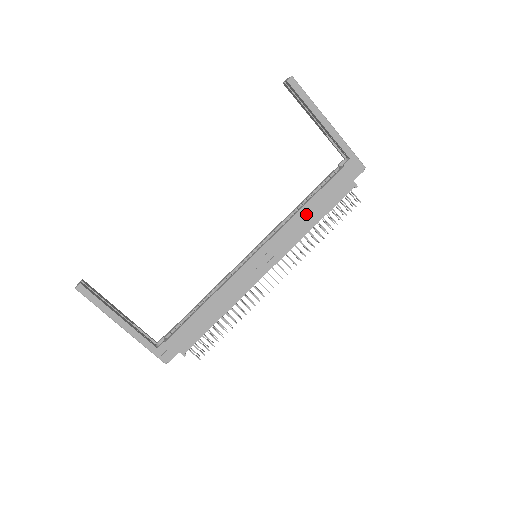
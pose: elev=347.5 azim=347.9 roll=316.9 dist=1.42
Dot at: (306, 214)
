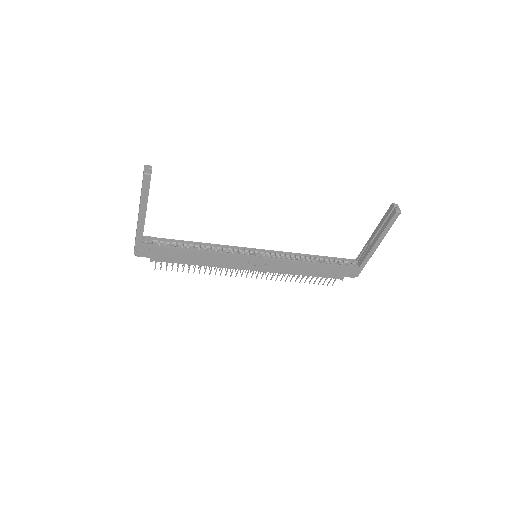
Dot at: (306, 267)
